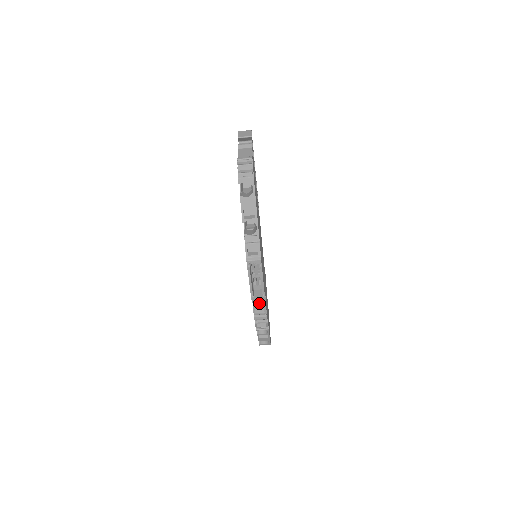
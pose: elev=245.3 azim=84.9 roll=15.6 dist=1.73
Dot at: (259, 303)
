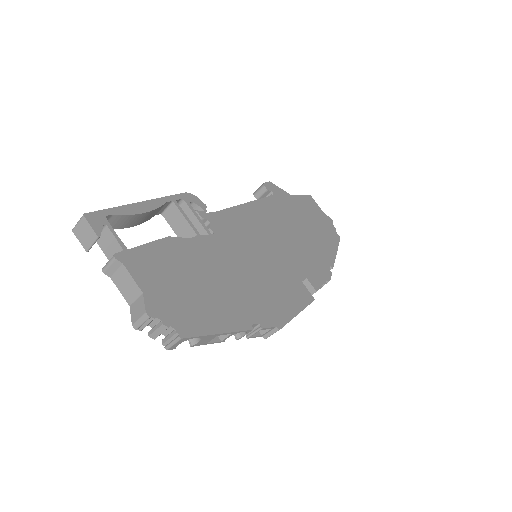
Dot at: occluded
